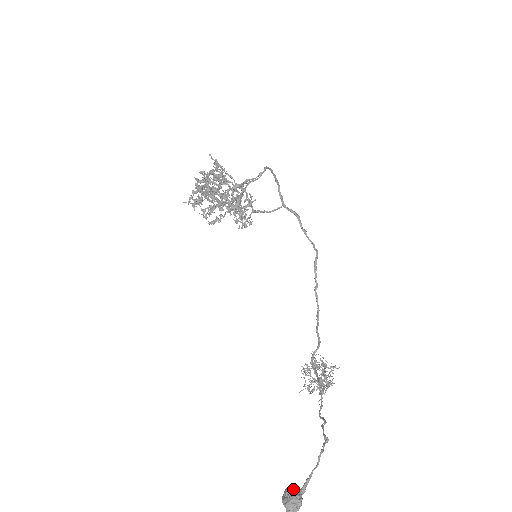
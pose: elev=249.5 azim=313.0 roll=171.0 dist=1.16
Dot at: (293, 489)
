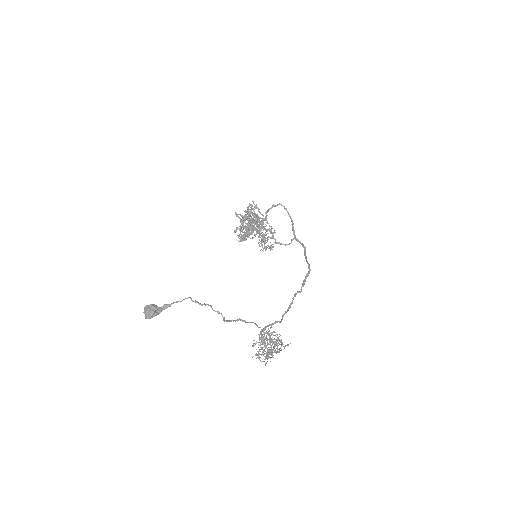
Dot at: (156, 305)
